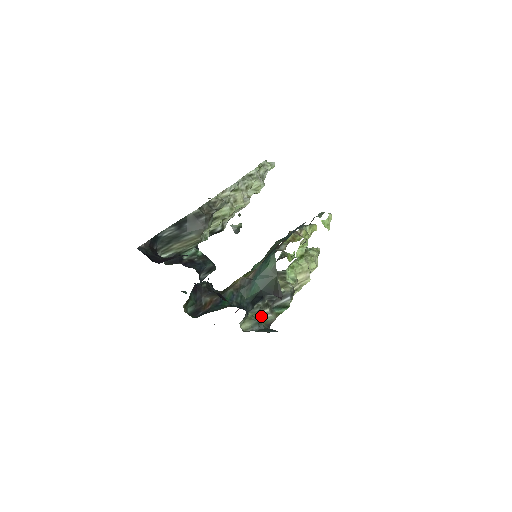
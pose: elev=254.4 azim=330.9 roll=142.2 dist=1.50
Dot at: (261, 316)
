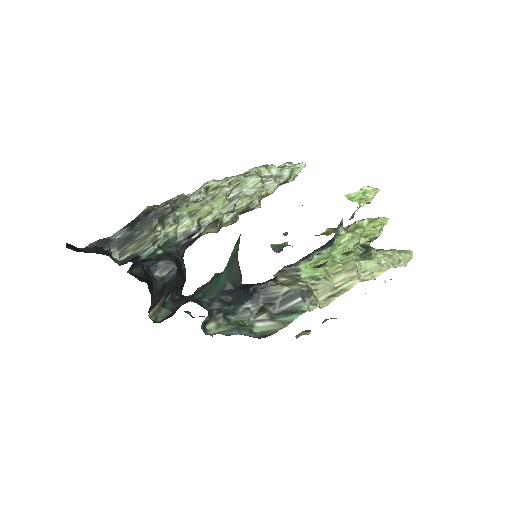
Dot at: (256, 325)
